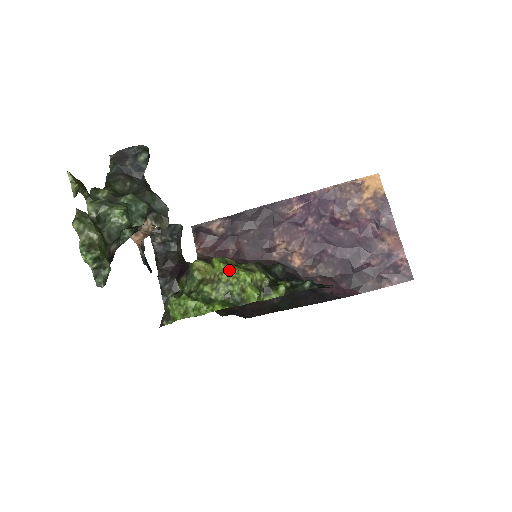
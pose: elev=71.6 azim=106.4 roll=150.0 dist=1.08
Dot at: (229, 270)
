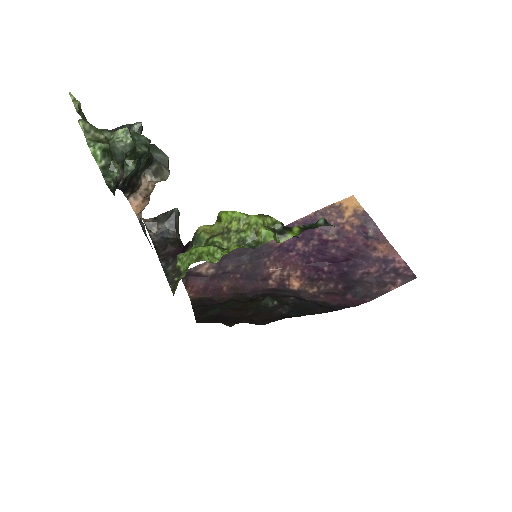
Dot at: (238, 216)
